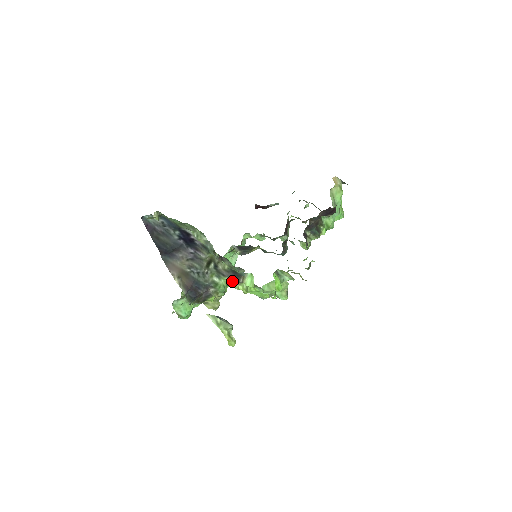
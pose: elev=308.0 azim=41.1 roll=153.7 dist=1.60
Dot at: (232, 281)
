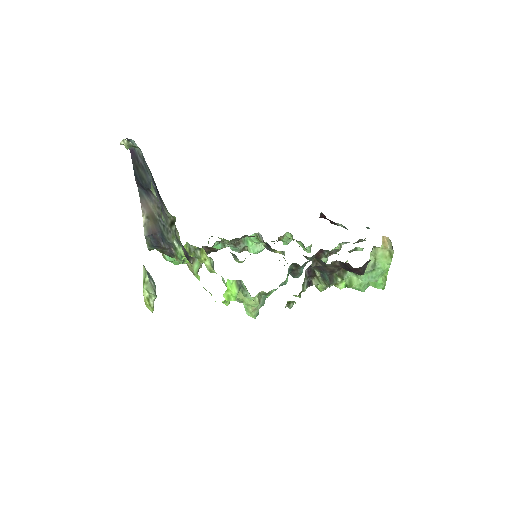
Dot at: (186, 256)
